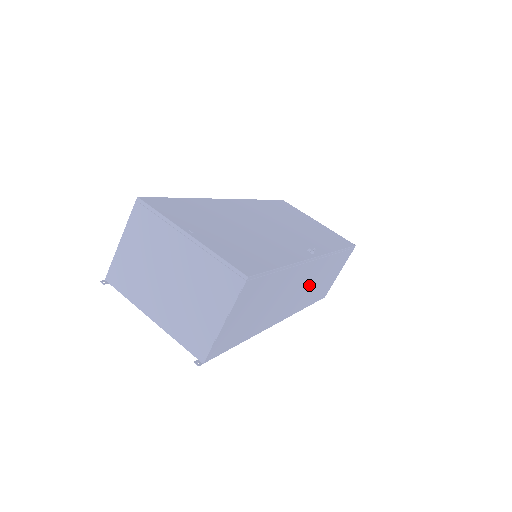
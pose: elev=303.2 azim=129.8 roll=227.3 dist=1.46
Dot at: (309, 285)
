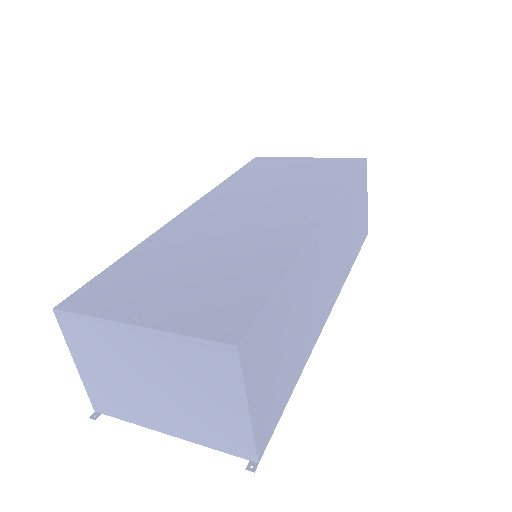
Dot at: (338, 249)
